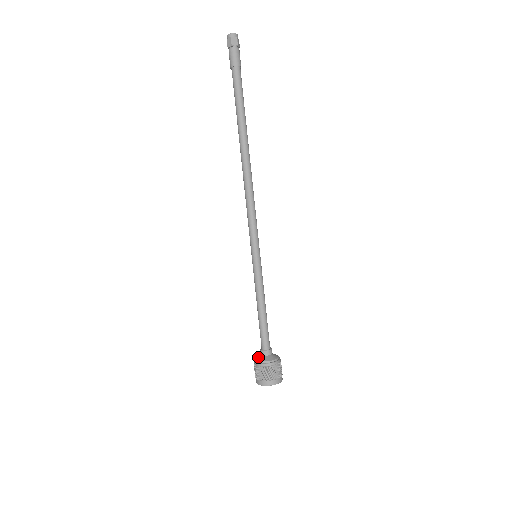
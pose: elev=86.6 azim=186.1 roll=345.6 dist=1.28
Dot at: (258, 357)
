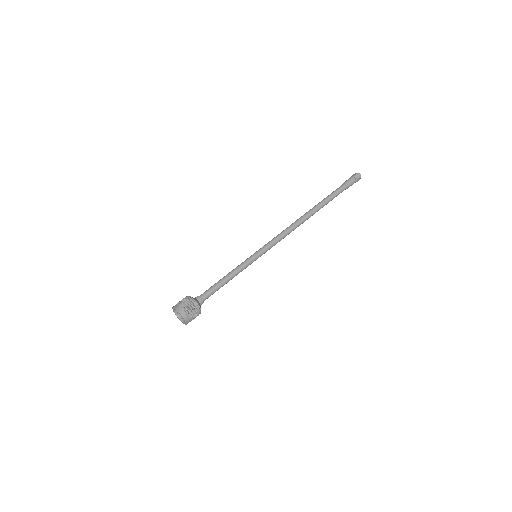
Dot at: occluded
